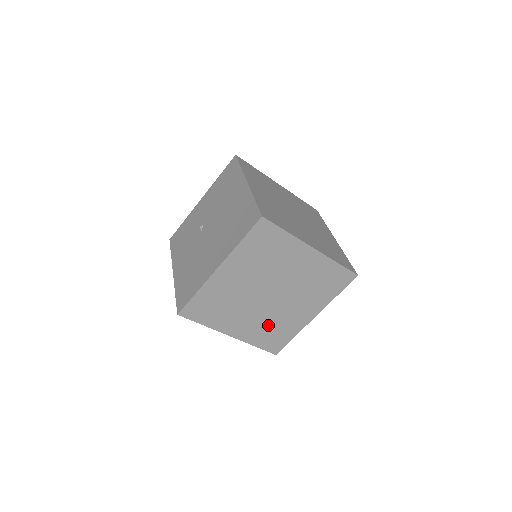
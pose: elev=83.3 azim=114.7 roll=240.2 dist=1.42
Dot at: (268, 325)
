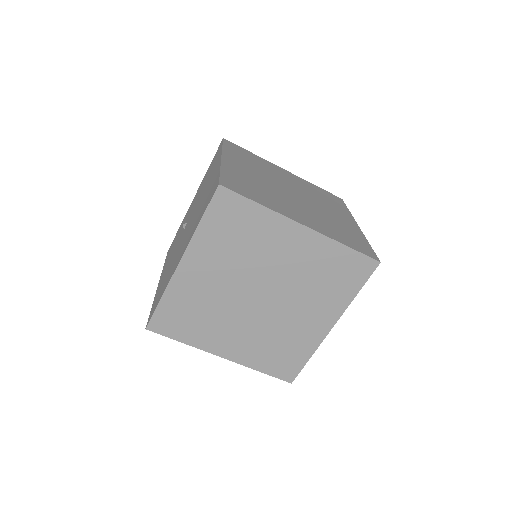
Dot at: (269, 341)
